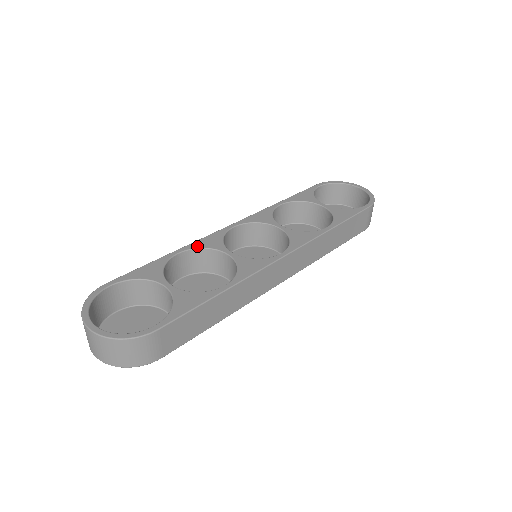
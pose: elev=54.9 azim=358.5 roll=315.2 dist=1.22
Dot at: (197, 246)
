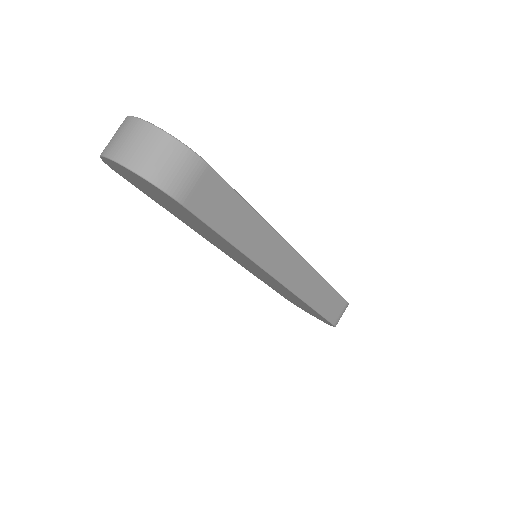
Dot at: occluded
